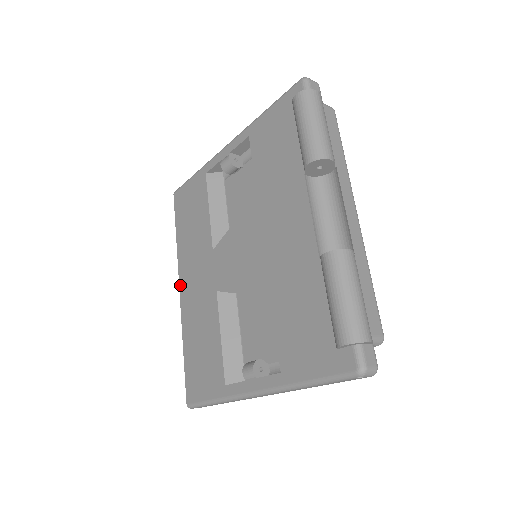
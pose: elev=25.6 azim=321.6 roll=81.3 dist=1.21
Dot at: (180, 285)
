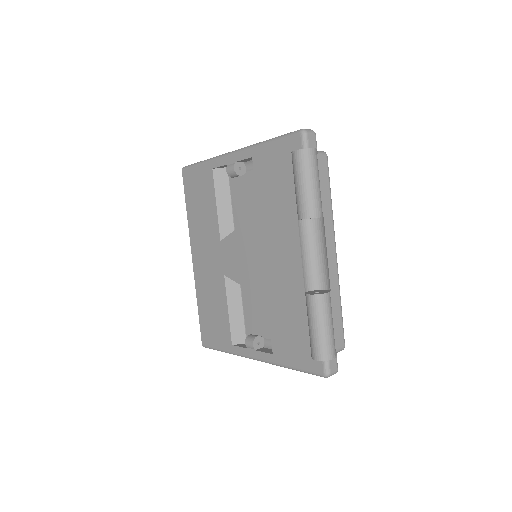
Dot at: (192, 255)
